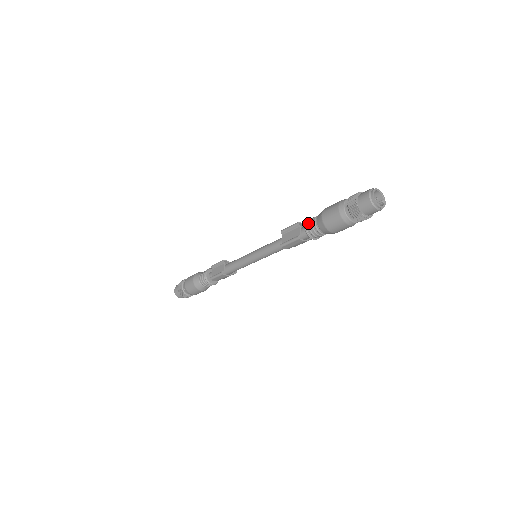
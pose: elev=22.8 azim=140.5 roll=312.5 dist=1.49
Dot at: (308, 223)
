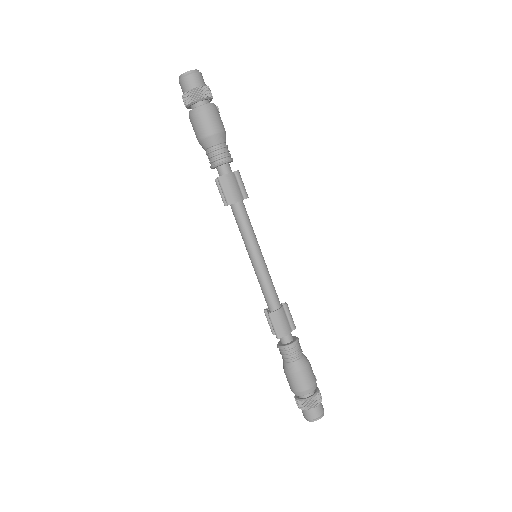
Dot at: occluded
